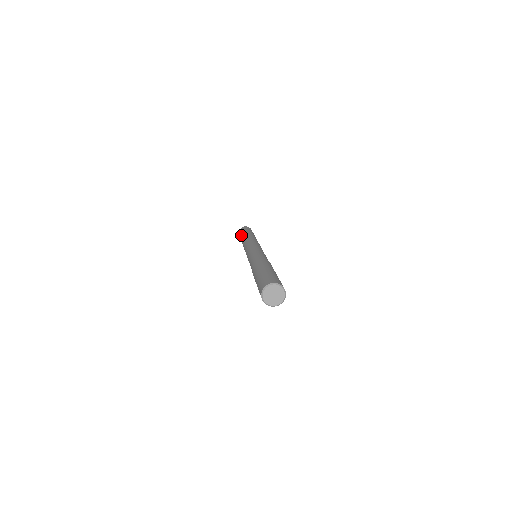
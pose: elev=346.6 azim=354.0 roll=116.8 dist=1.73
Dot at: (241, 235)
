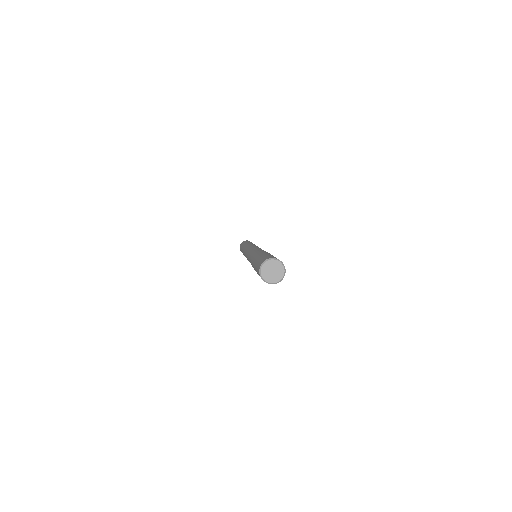
Dot at: occluded
